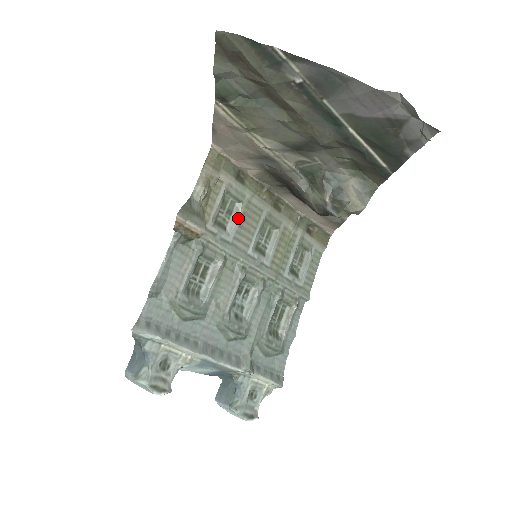
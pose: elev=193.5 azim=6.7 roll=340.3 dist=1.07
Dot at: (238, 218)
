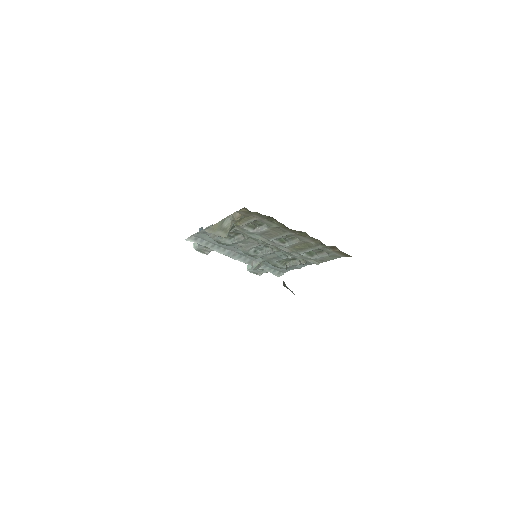
Dot at: (264, 230)
